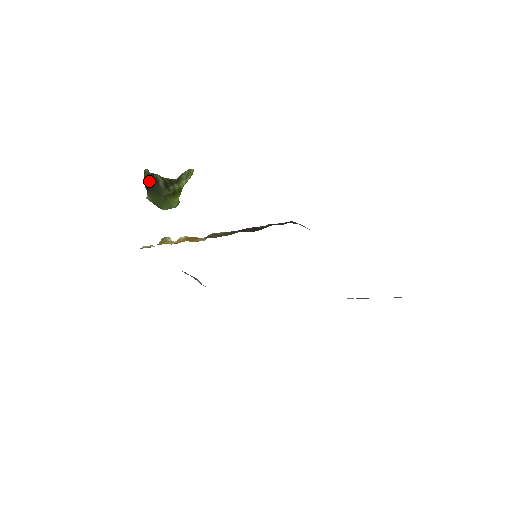
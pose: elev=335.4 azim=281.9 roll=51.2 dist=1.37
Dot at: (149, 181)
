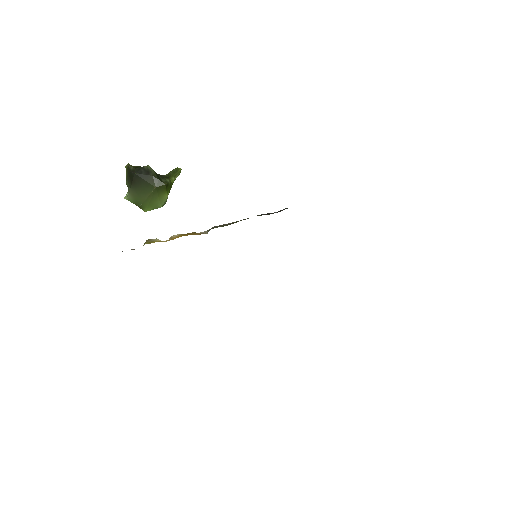
Dot at: (137, 172)
